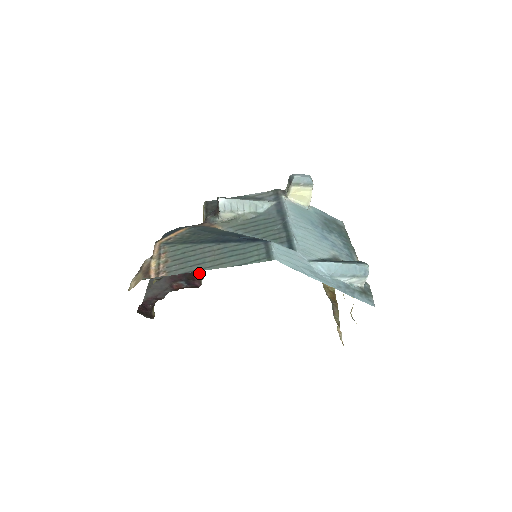
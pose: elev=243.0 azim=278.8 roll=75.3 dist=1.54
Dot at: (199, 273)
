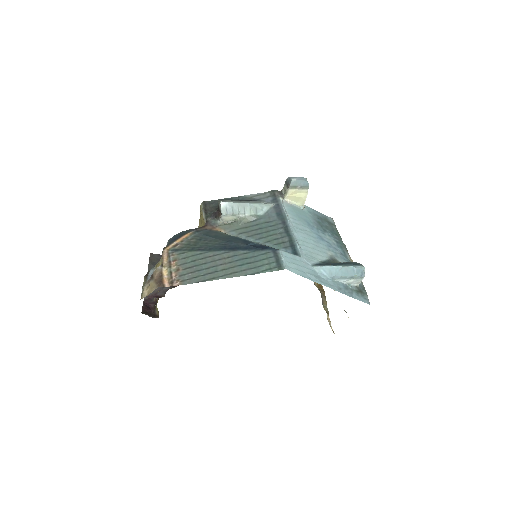
Dot at: occluded
